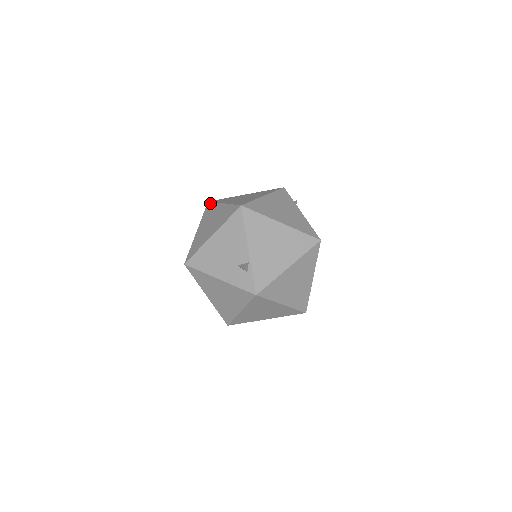
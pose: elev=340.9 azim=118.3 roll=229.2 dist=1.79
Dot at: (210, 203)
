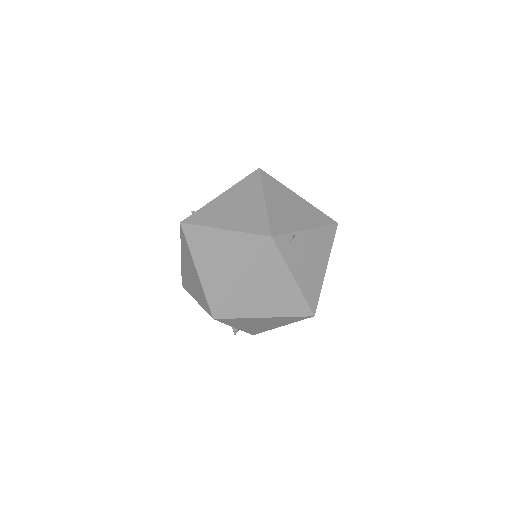
Dot at: (183, 235)
